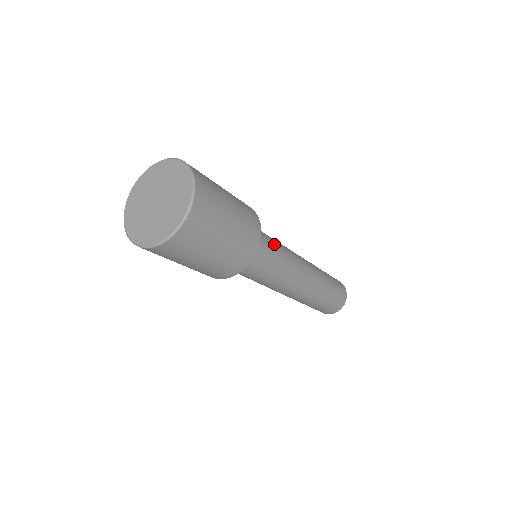
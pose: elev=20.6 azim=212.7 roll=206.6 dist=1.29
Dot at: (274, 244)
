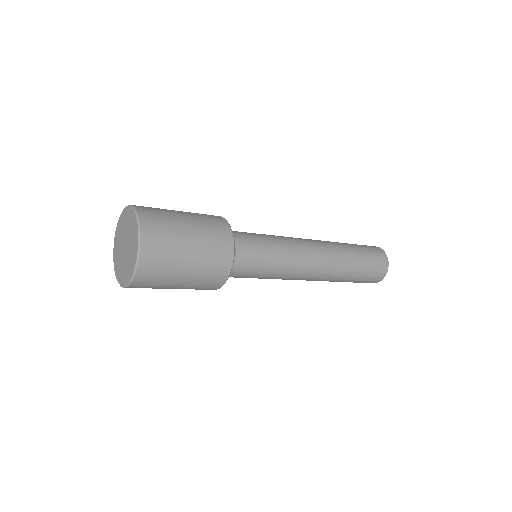
Dot at: (266, 261)
